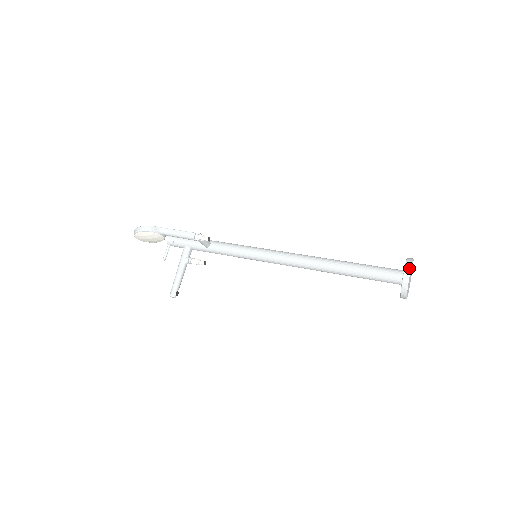
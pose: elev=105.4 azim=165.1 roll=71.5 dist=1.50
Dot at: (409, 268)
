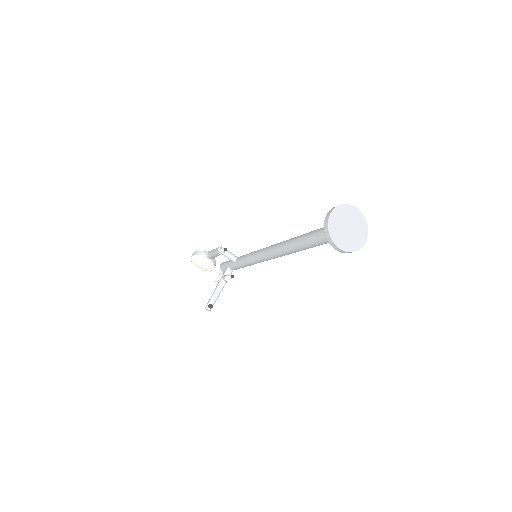
Dot at: (331, 210)
